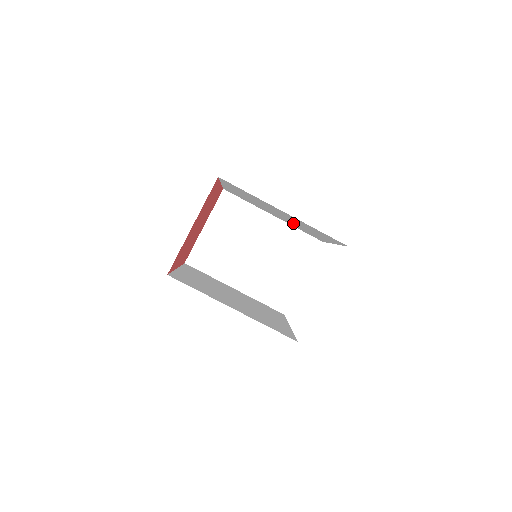
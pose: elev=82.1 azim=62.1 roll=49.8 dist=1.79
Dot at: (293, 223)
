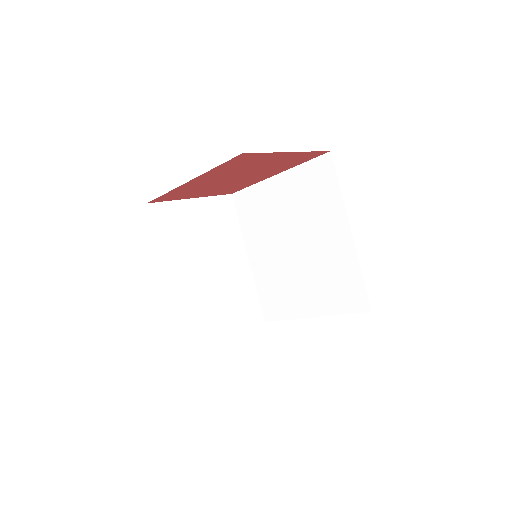
Dot at: (286, 270)
